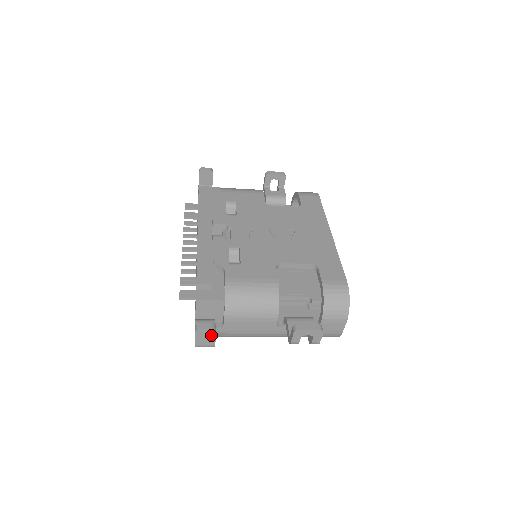
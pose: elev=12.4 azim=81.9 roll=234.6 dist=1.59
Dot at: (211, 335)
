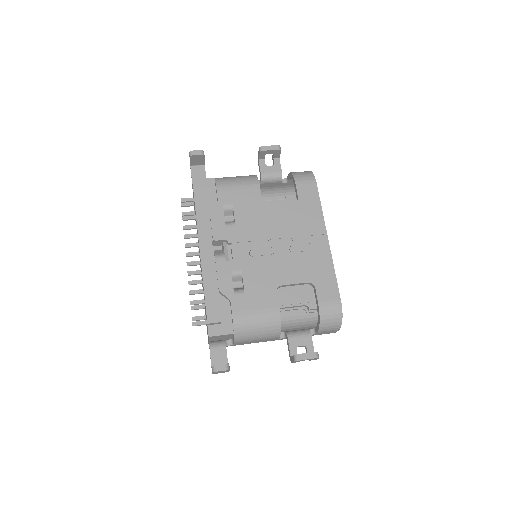
Dot at: (226, 371)
